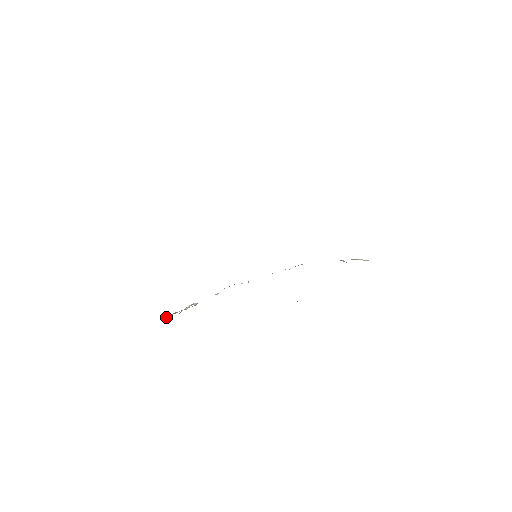
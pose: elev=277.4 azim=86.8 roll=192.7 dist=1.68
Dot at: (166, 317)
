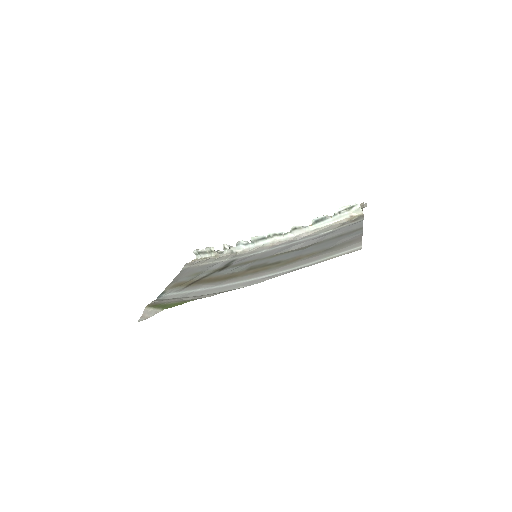
Dot at: (194, 253)
